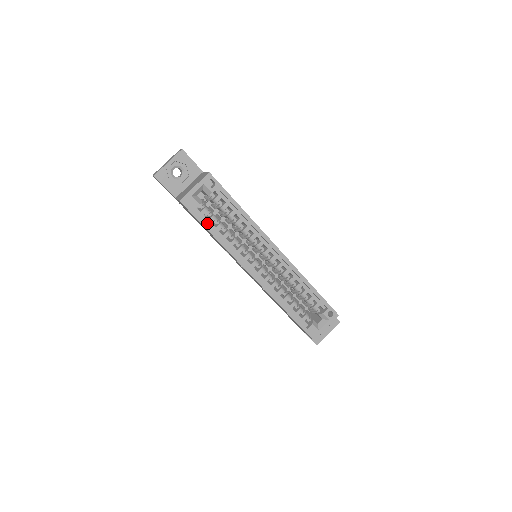
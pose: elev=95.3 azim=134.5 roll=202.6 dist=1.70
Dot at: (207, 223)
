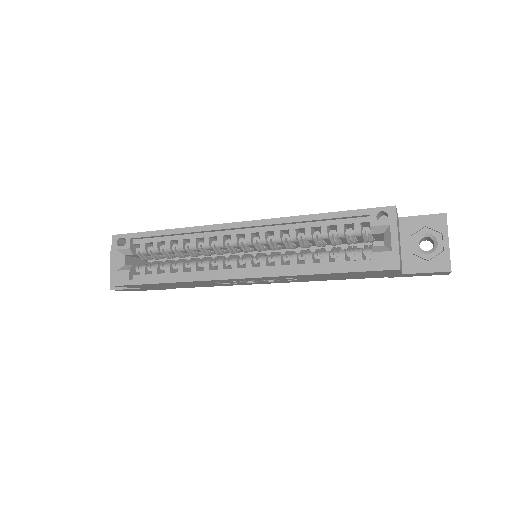
Dot at: (154, 278)
